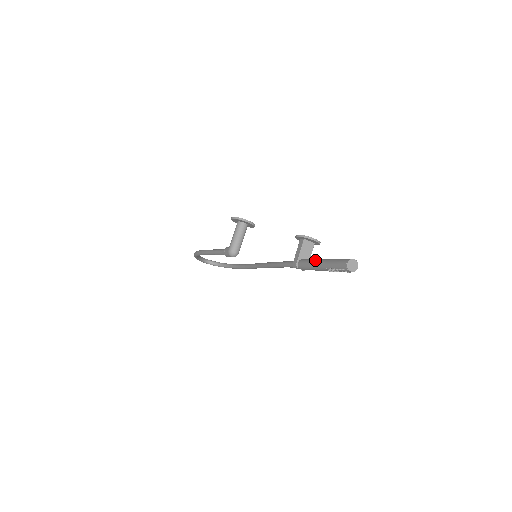
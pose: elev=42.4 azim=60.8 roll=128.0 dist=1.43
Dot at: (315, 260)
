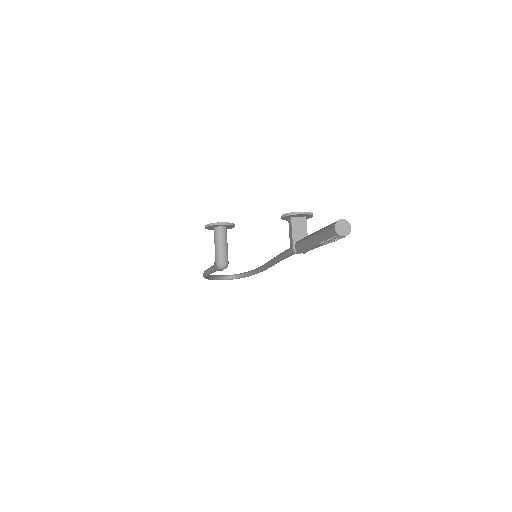
Dot at: (307, 237)
